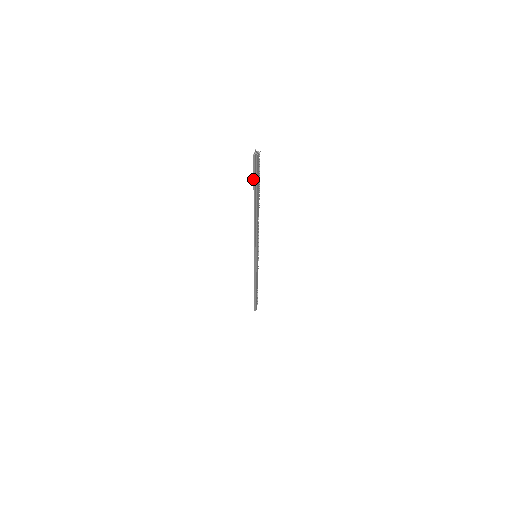
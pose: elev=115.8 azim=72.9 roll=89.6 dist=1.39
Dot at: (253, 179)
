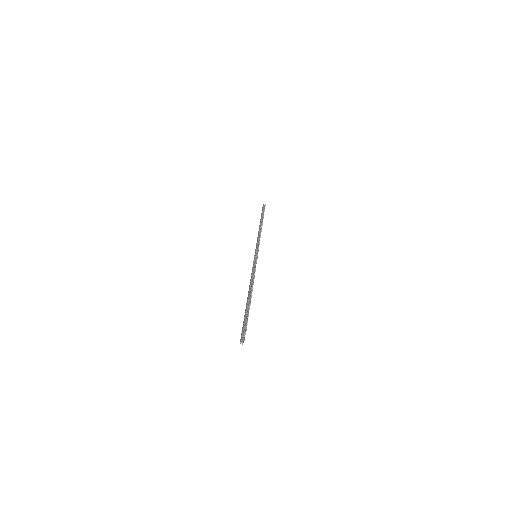
Dot at: (243, 324)
